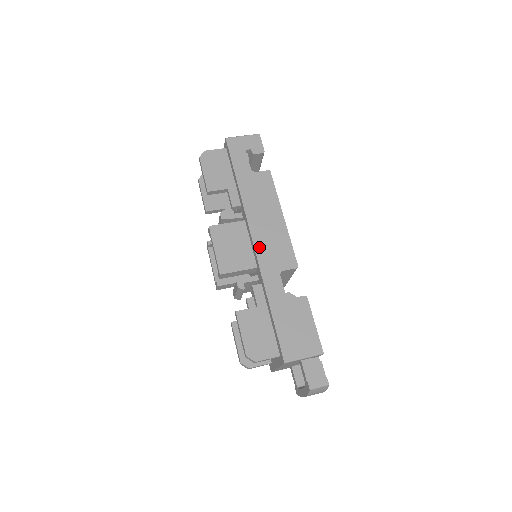
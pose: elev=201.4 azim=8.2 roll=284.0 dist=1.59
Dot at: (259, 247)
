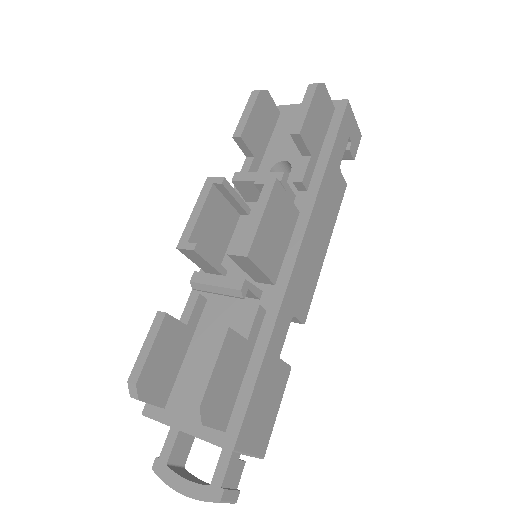
Dot at: (299, 264)
